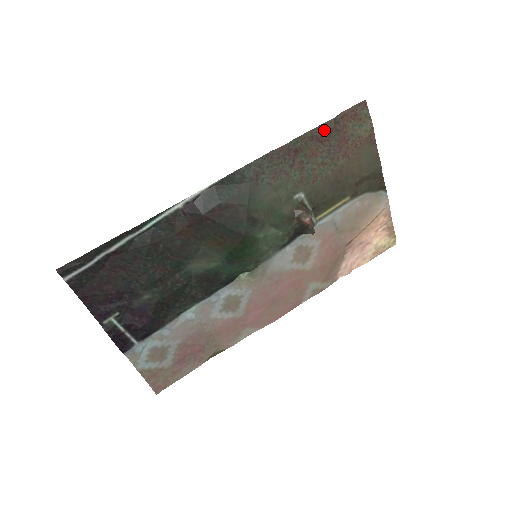
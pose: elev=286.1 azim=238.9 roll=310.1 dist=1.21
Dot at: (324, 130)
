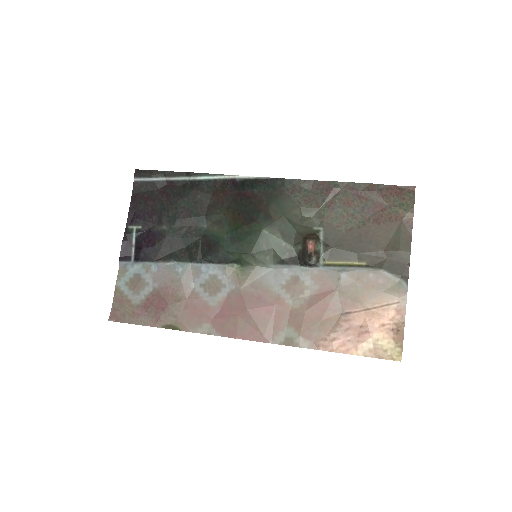
Dot at: (366, 189)
